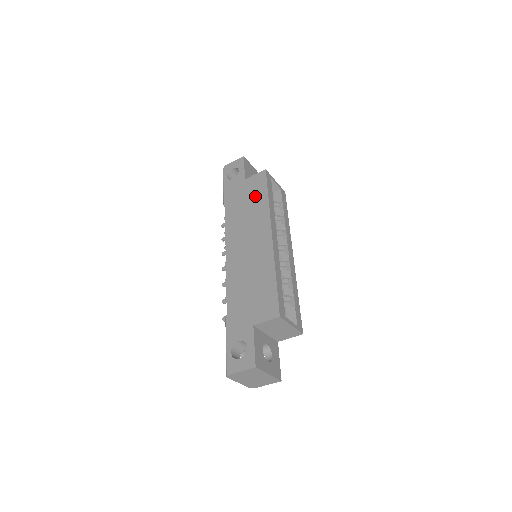
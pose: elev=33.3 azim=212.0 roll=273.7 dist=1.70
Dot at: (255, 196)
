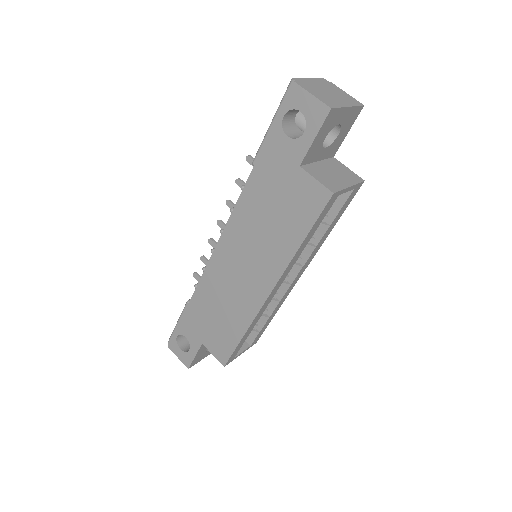
Dot at: (290, 218)
